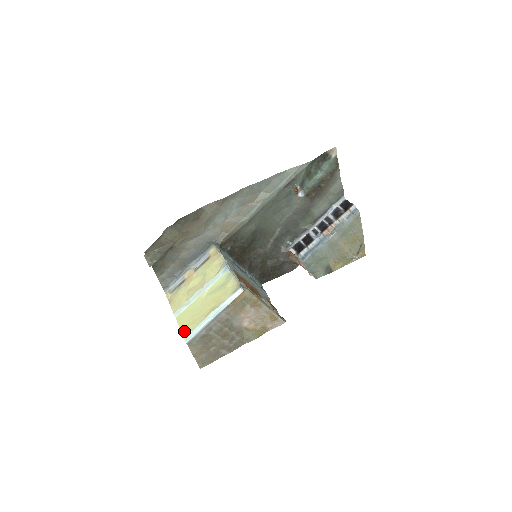
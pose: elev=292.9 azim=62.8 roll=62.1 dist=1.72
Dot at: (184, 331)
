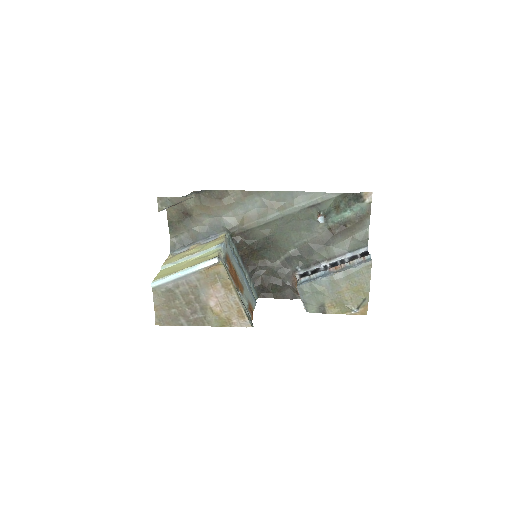
Dot at: (156, 278)
